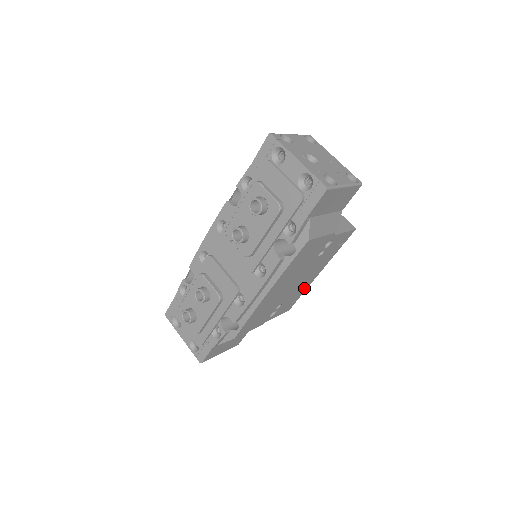
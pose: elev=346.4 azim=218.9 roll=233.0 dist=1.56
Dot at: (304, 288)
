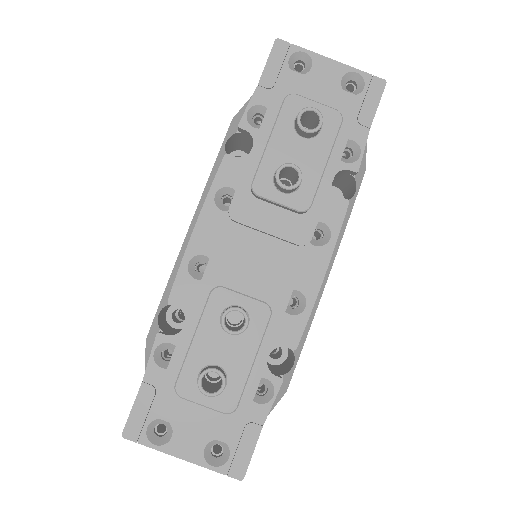
Dot at: occluded
